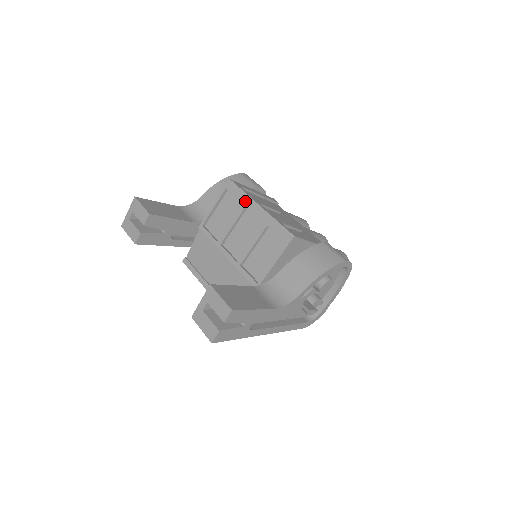
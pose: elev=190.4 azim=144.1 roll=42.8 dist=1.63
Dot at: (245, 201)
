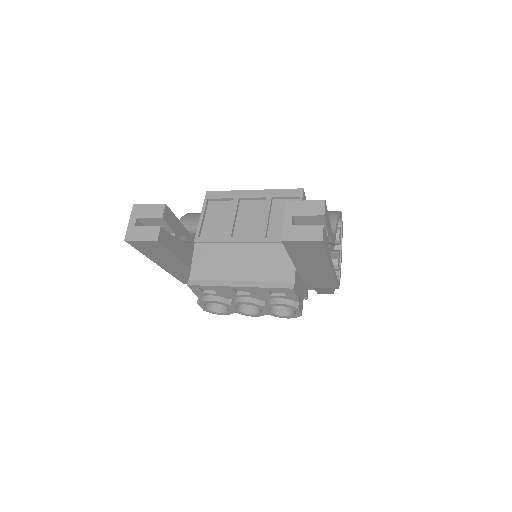
Dot at: (236, 195)
